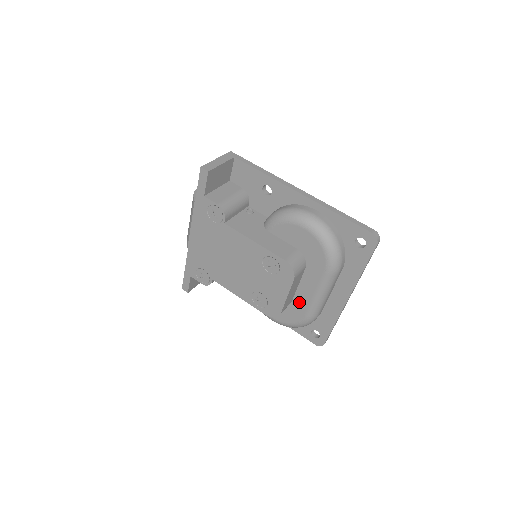
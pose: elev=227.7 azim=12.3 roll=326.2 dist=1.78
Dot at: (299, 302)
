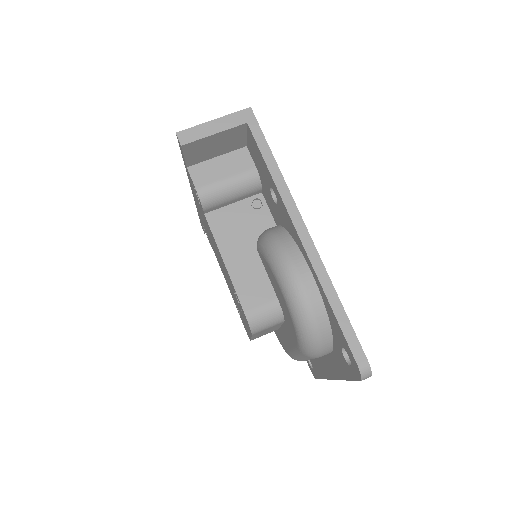
Dot at: (283, 338)
